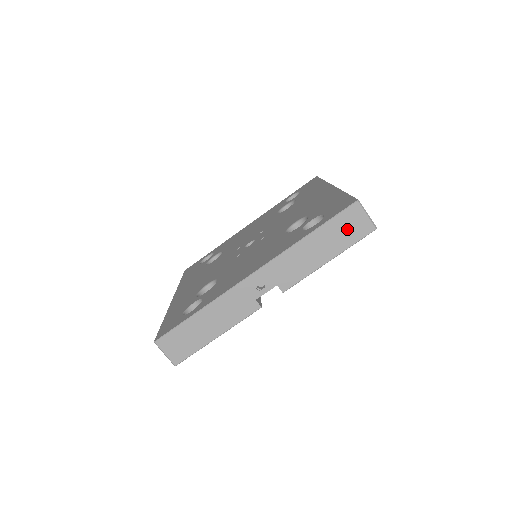
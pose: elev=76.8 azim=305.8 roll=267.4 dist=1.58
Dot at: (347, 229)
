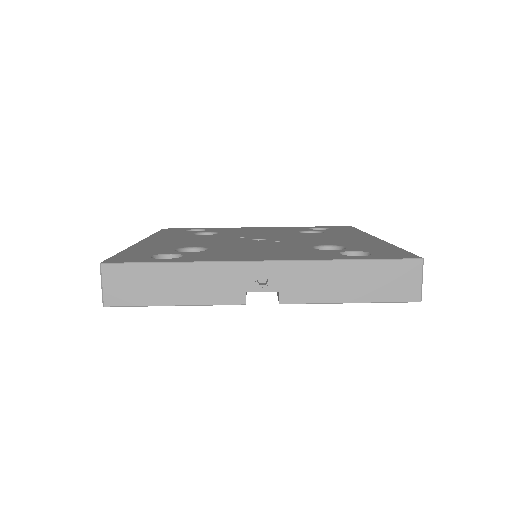
Dot at: (392, 281)
